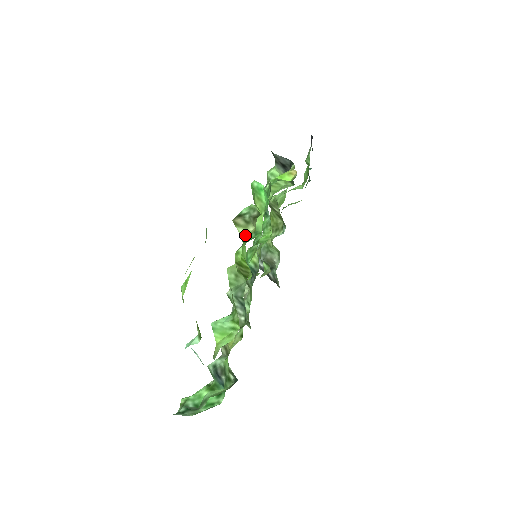
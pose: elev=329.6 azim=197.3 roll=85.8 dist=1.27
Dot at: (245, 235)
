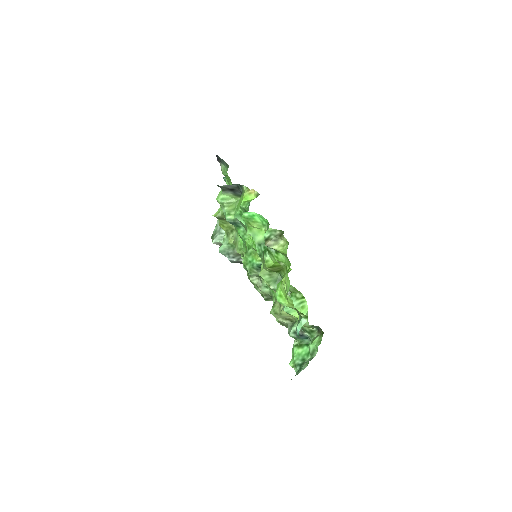
Dot at: (282, 248)
